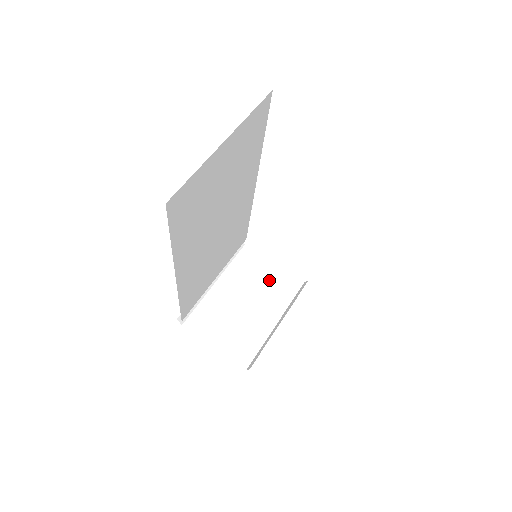
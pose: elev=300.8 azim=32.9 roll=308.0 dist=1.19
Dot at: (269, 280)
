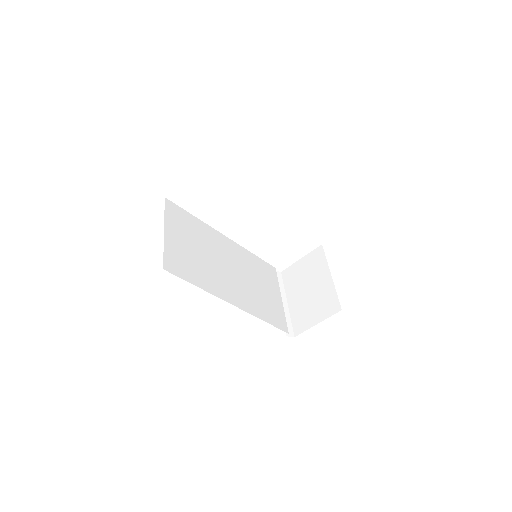
Dot at: (307, 267)
